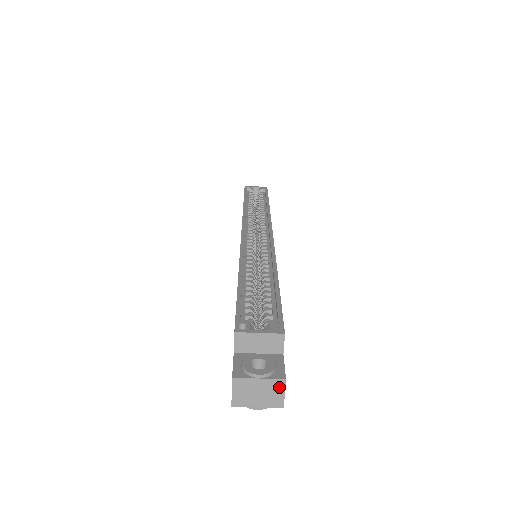
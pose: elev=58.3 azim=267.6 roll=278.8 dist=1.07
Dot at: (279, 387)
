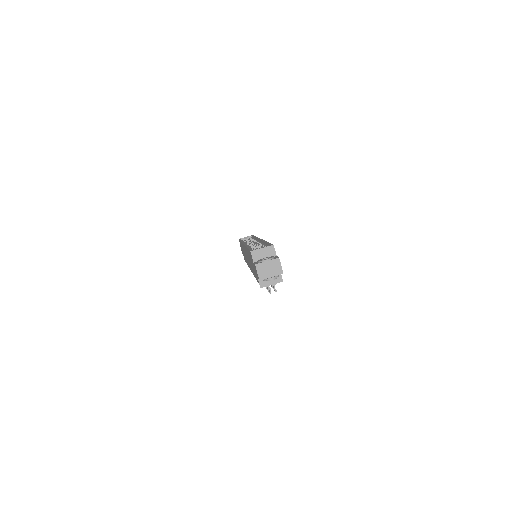
Dot at: (277, 263)
